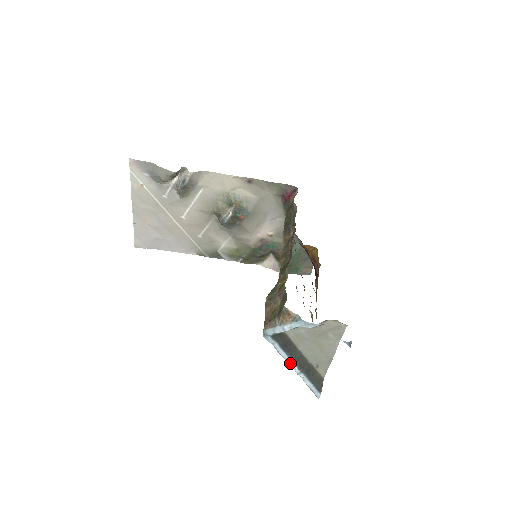
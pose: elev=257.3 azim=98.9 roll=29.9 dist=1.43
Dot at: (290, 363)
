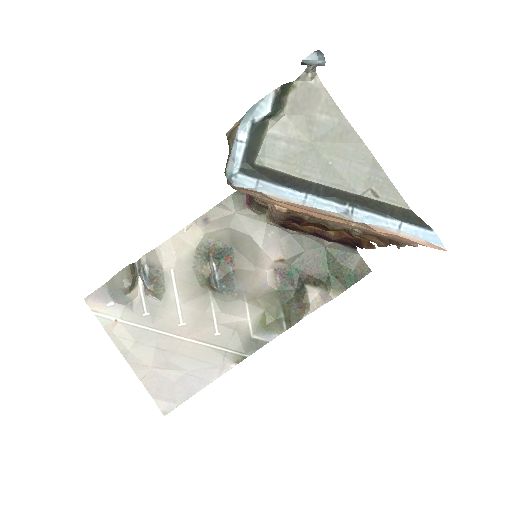
Dot at: (318, 203)
